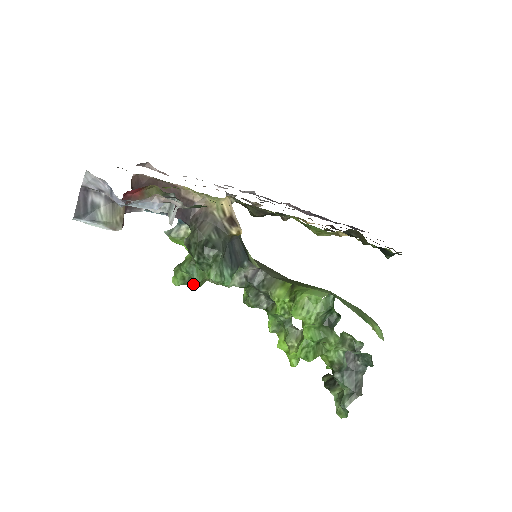
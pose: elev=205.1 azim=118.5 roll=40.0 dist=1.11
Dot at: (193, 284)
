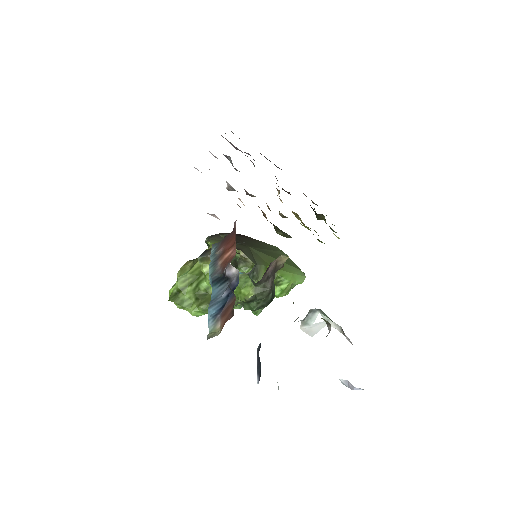
Dot at: occluded
